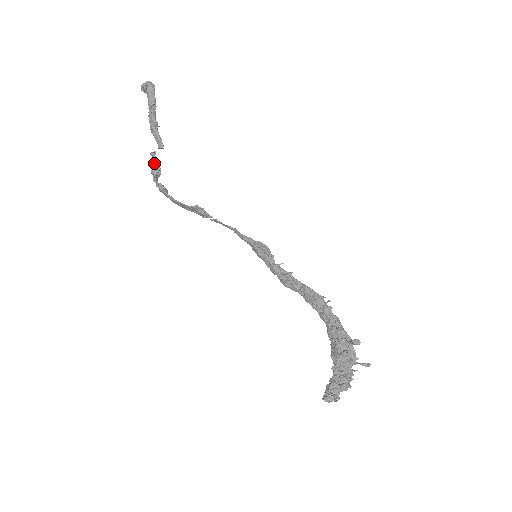
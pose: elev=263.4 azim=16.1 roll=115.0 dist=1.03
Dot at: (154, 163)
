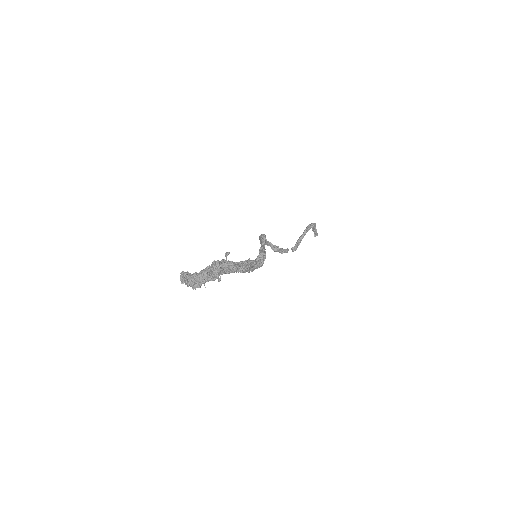
Dot at: (281, 249)
